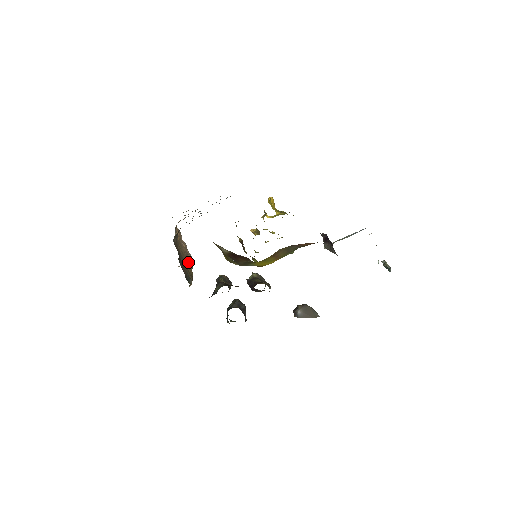
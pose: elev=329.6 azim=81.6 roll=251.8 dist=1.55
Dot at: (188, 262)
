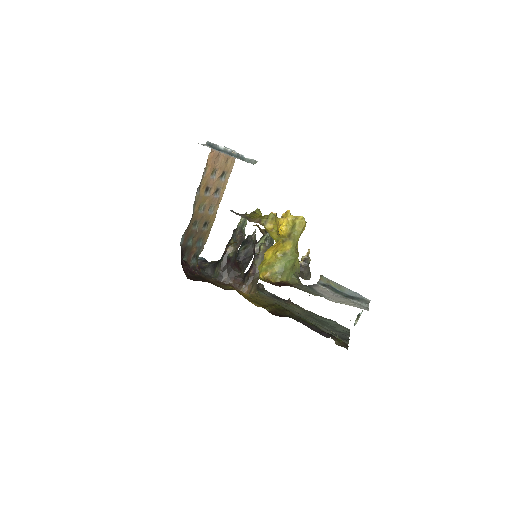
Dot at: (215, 201)
